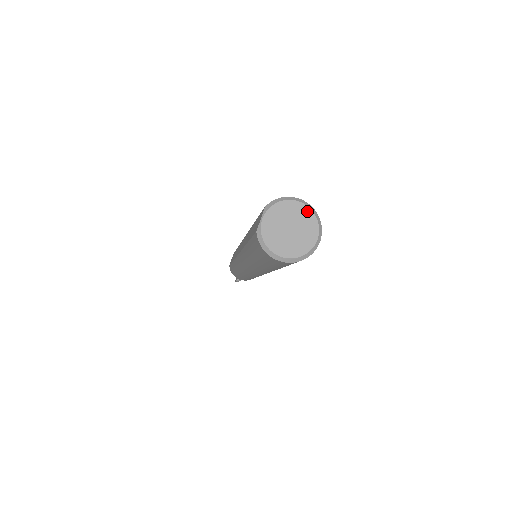
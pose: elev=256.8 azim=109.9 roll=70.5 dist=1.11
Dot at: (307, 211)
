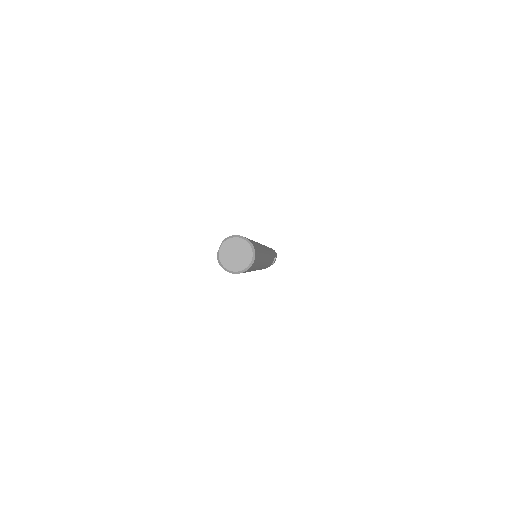
Dot at: (246, 244)
